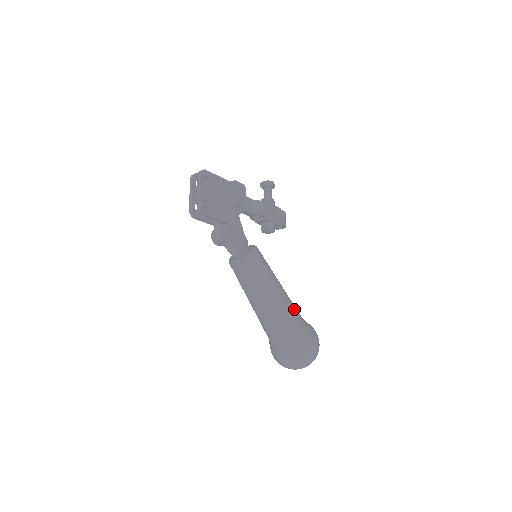
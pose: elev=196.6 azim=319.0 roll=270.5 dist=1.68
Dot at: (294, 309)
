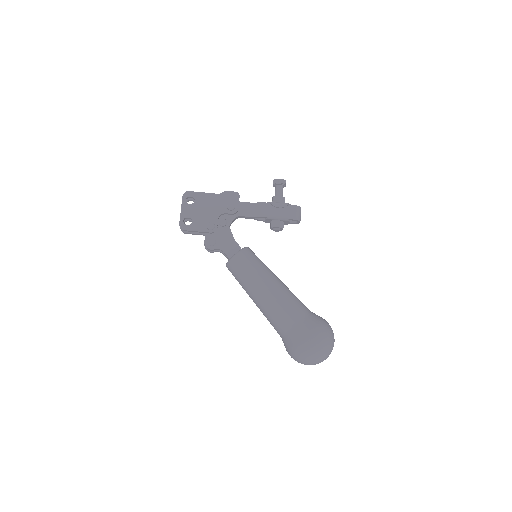
Dot at: (290, 305)
